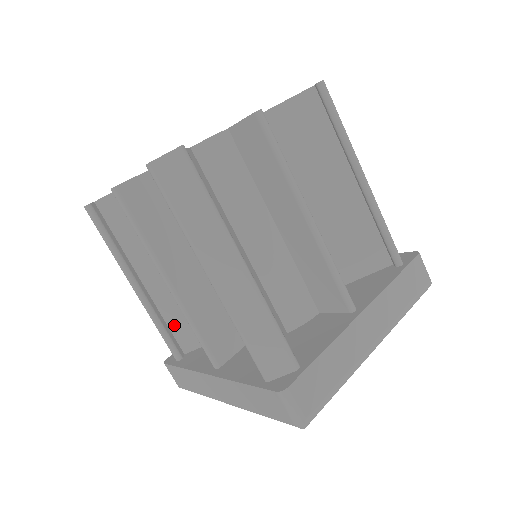
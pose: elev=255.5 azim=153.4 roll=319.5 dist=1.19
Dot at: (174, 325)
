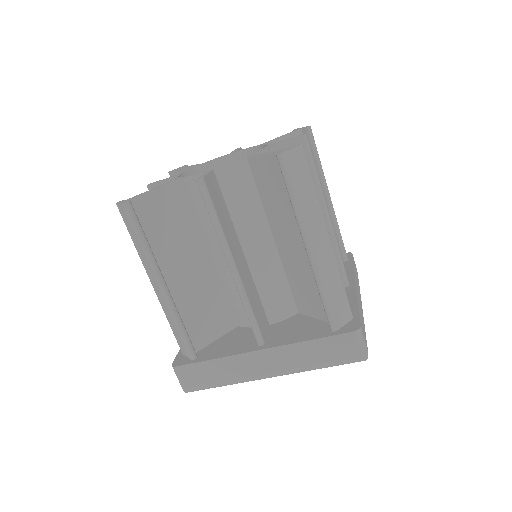
Dot at: occluded
